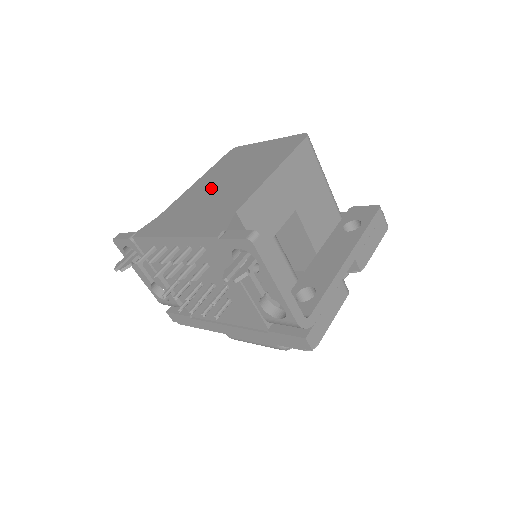
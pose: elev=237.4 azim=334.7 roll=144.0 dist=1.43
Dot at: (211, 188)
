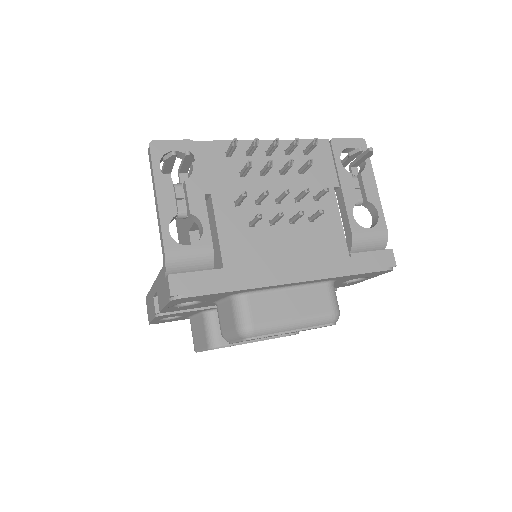
Dot at: occluded
